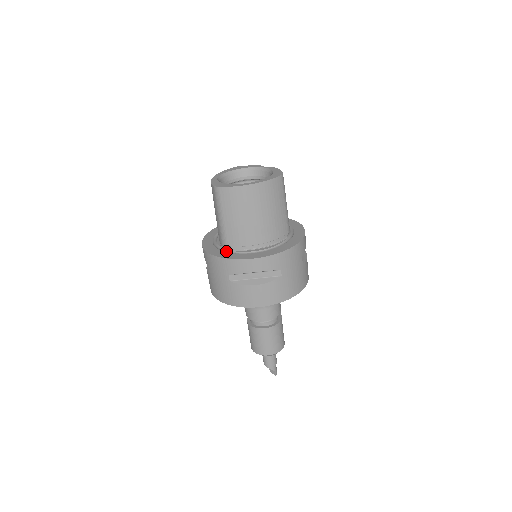
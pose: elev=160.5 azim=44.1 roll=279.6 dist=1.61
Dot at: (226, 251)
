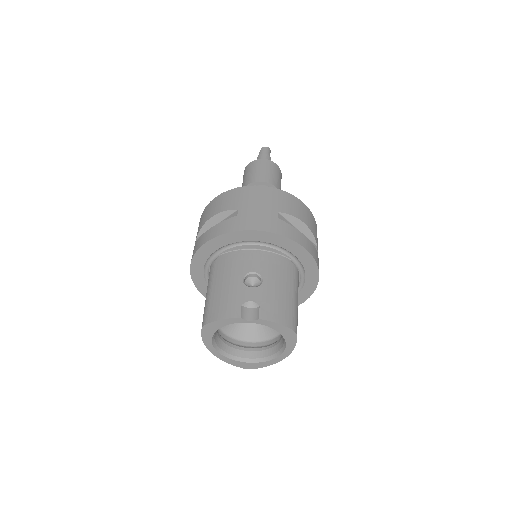
Dot at: occluded
